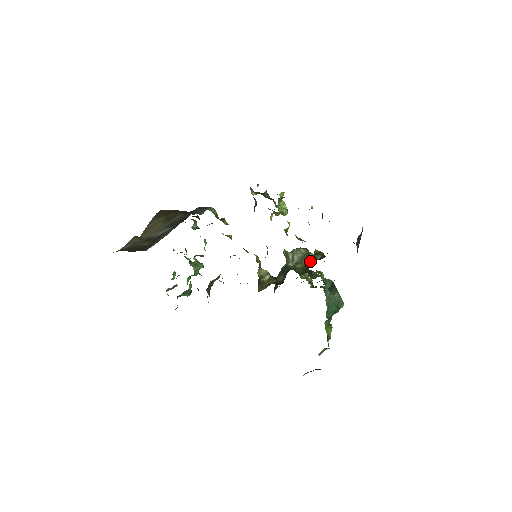
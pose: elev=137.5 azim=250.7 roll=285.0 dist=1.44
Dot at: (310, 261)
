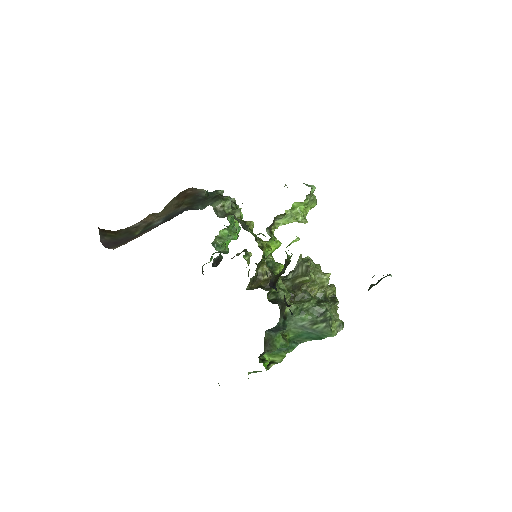
Dot at: occluded
